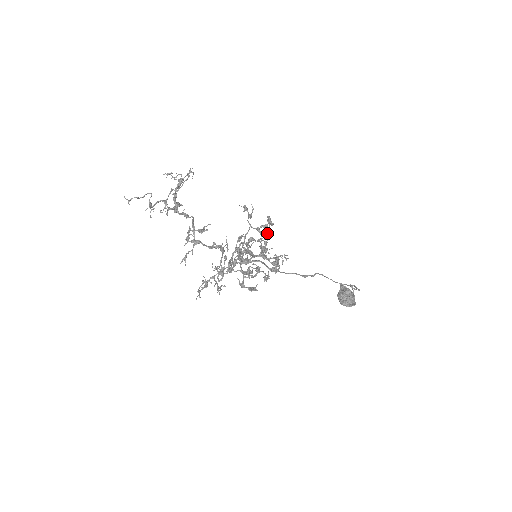
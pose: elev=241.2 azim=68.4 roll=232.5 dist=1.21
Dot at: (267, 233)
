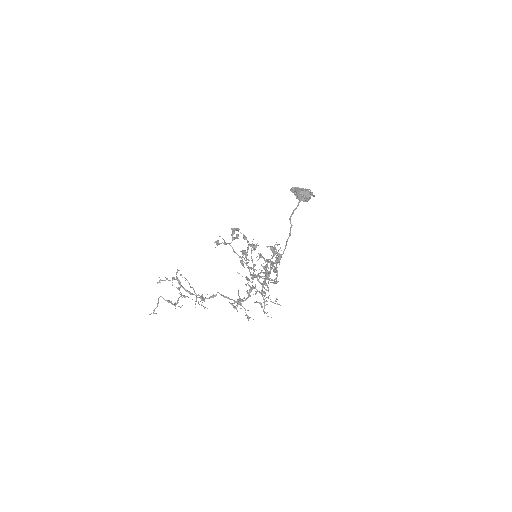
Dot at: occluded
